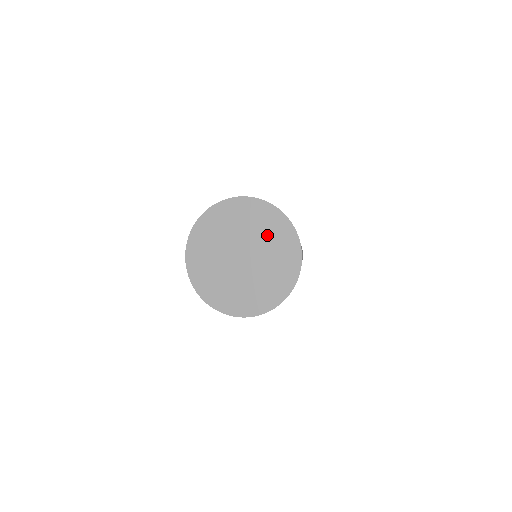
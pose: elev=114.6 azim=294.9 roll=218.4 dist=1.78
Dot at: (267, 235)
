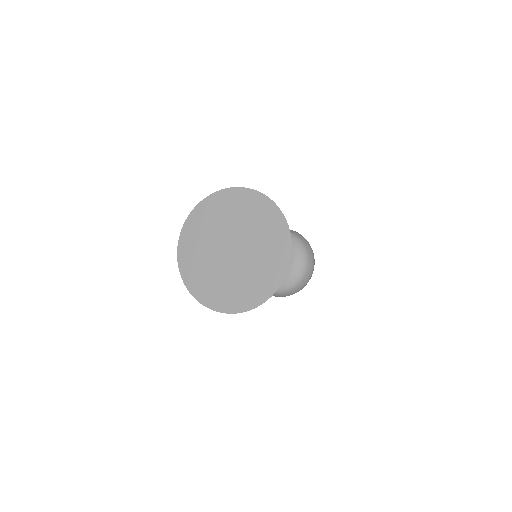
Dot at: (262, 235)
